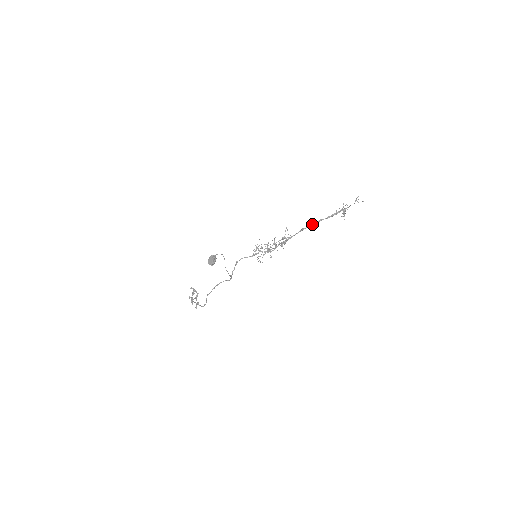
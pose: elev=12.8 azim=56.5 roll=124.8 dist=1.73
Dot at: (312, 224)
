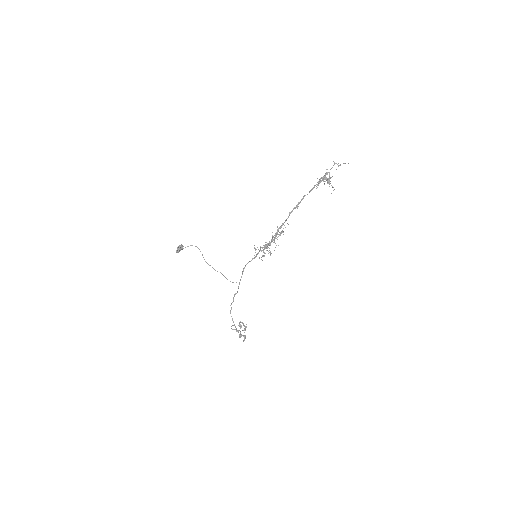
Dot at: (297, 205)
